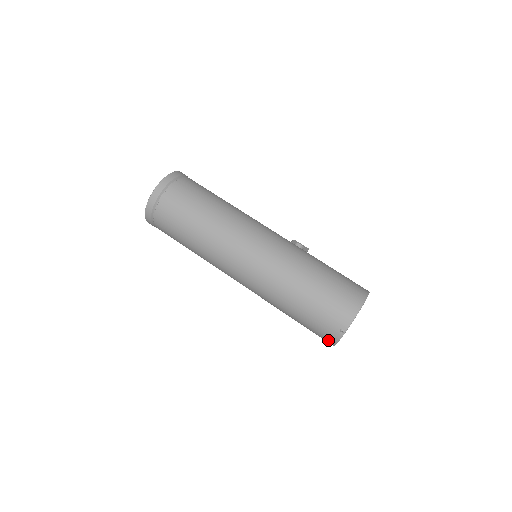
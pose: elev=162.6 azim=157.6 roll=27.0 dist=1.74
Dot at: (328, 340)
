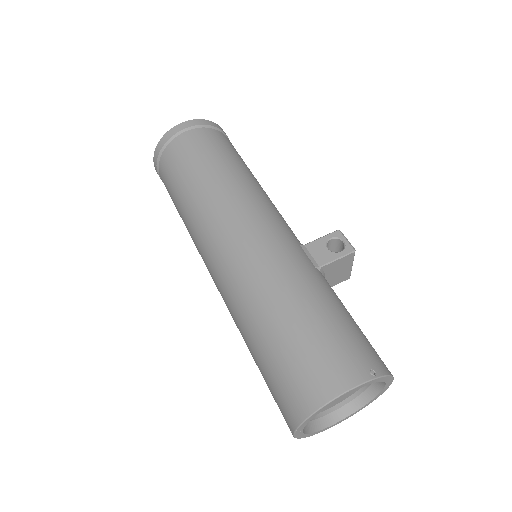
Dot at: occluded
